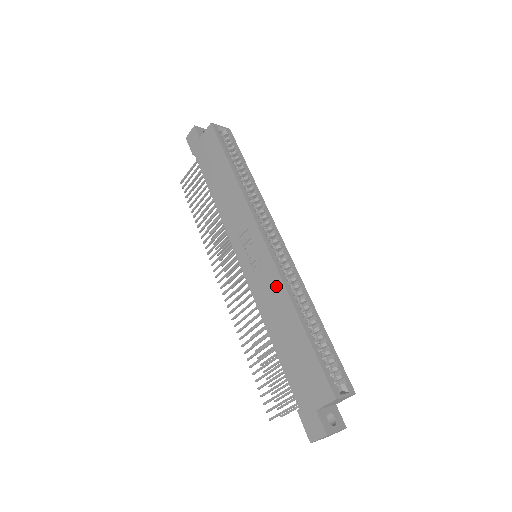
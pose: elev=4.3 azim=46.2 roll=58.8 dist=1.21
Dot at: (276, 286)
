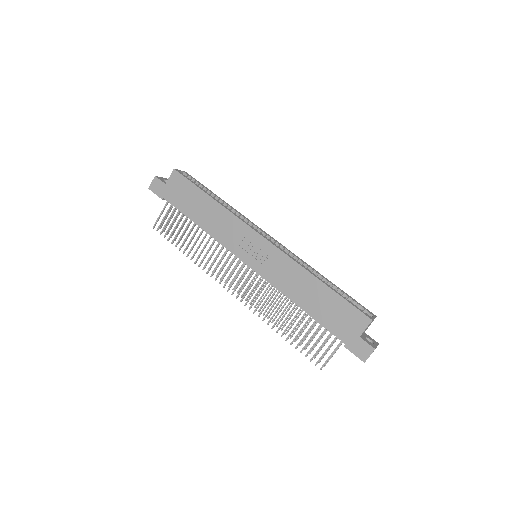
Dot at: (290, 266)
